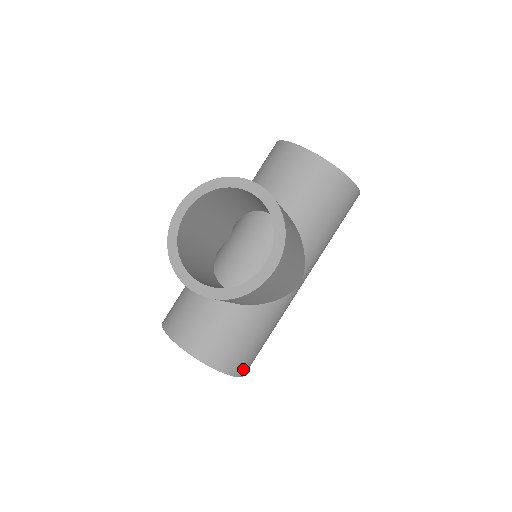
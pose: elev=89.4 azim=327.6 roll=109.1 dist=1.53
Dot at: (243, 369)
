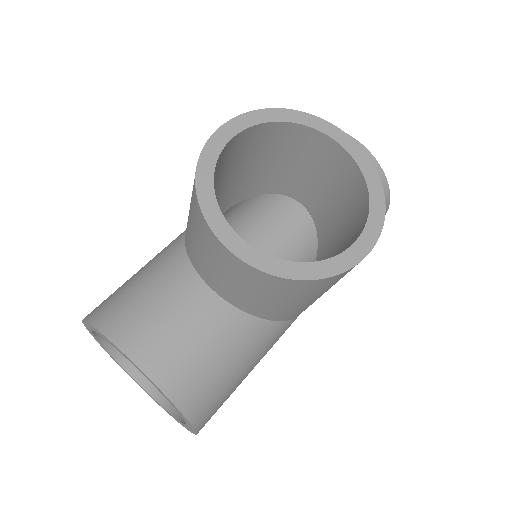
Dot at: (206, 421)
